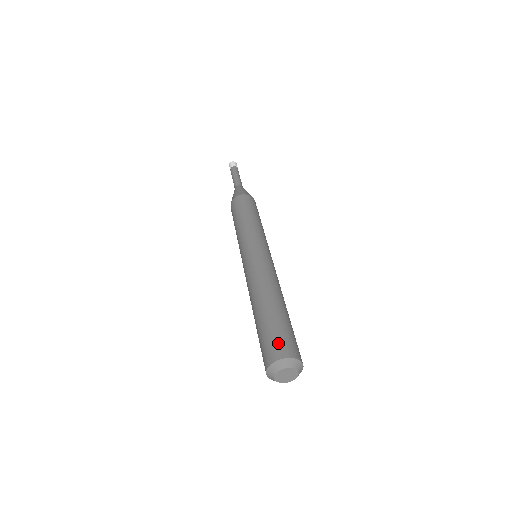
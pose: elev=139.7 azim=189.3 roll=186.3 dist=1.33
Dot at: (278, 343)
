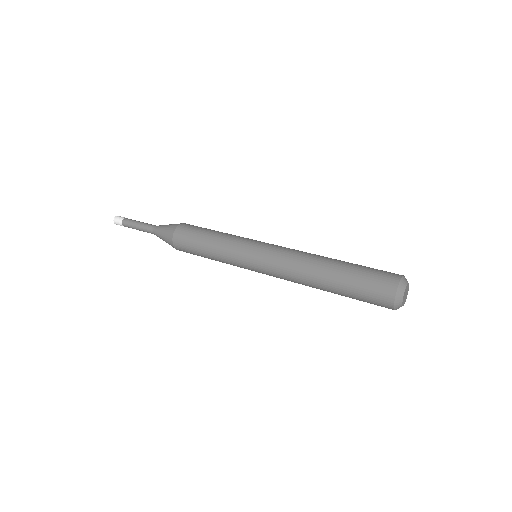
Dot at: occluded
